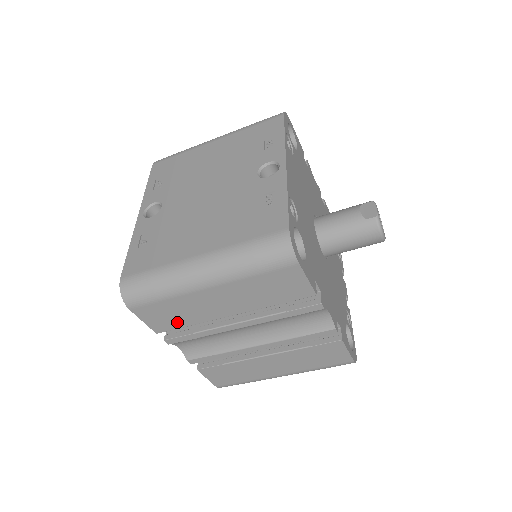
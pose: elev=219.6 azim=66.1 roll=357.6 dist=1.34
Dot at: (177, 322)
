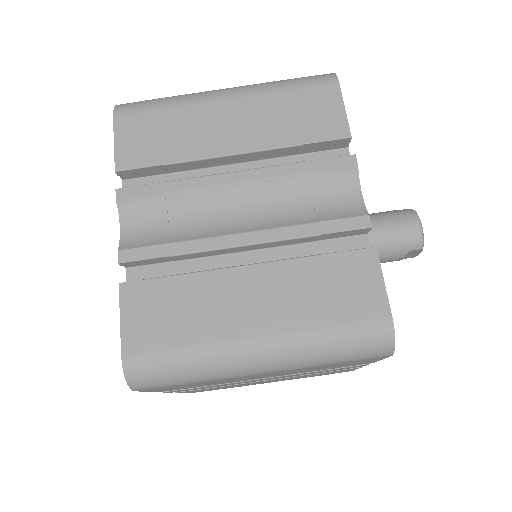
Dot at: (157, 153)
